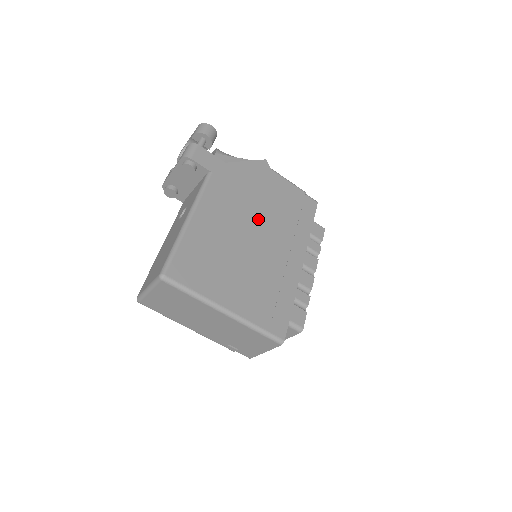
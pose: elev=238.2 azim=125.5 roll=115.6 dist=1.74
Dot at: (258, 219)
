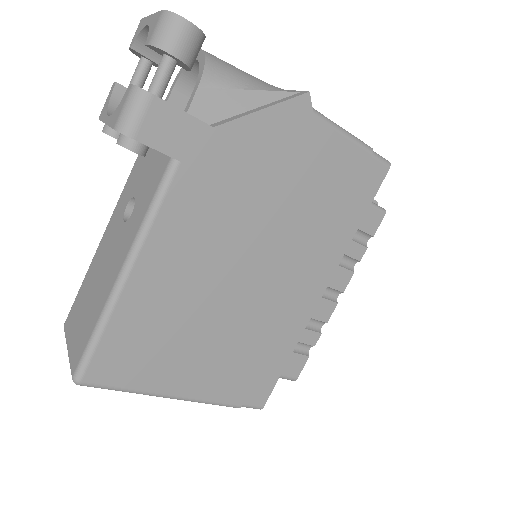
Dot at: (261, 238)
